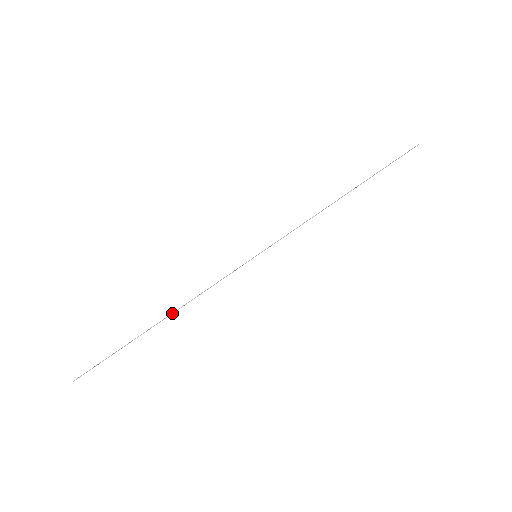
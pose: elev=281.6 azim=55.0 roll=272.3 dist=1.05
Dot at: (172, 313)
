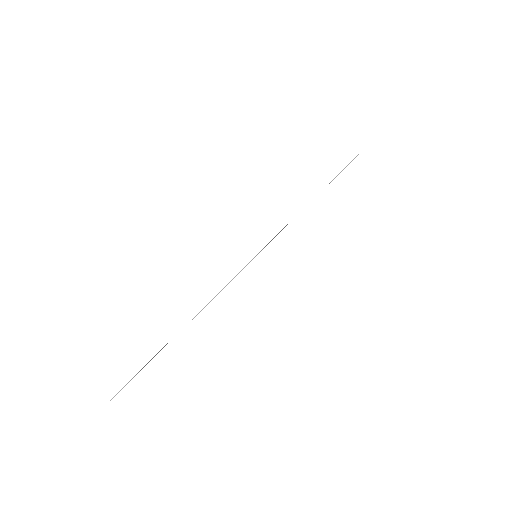
Dot at: (194, 317)
